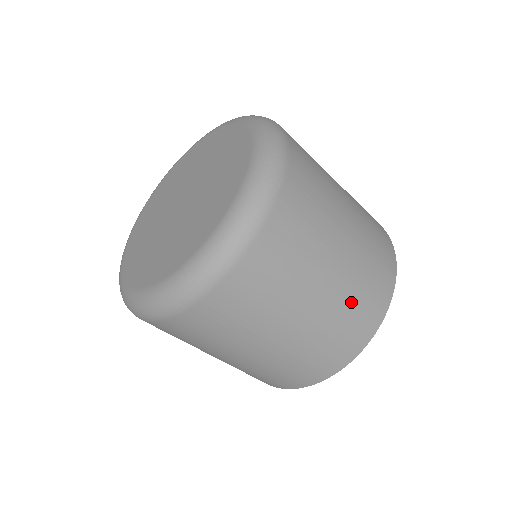
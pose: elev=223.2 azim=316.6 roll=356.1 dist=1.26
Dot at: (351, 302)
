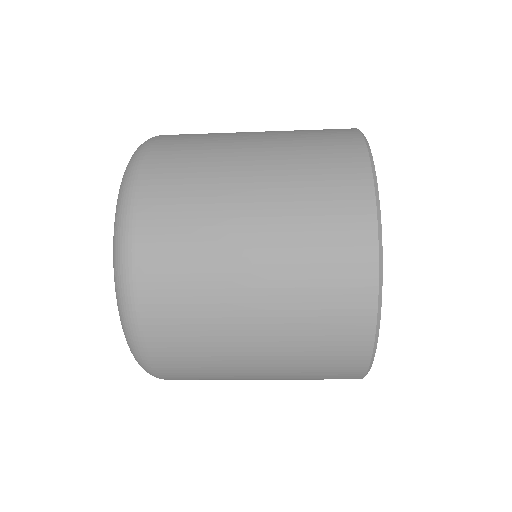
Dot at: (304, 193)
